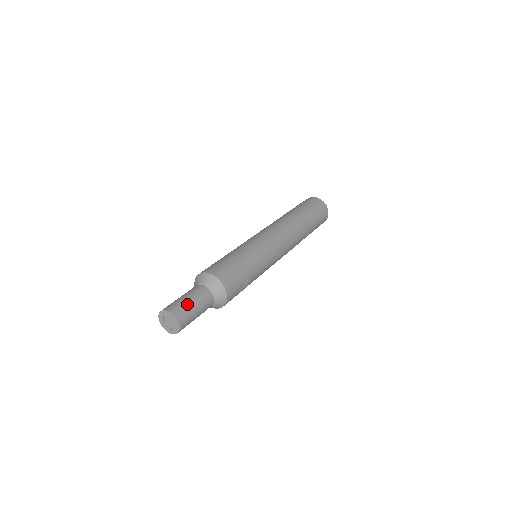
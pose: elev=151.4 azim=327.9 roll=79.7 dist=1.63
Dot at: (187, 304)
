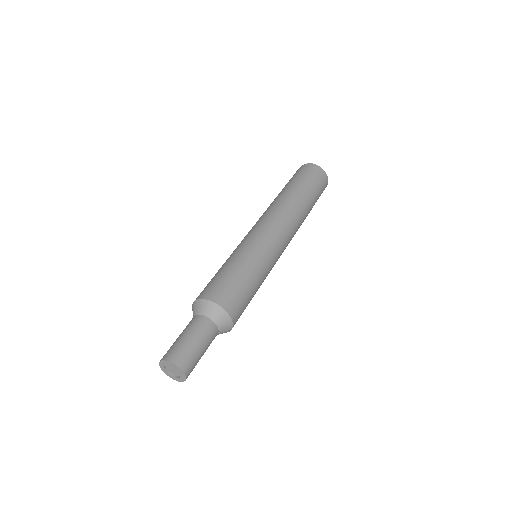
Dot at: (197, 355)
